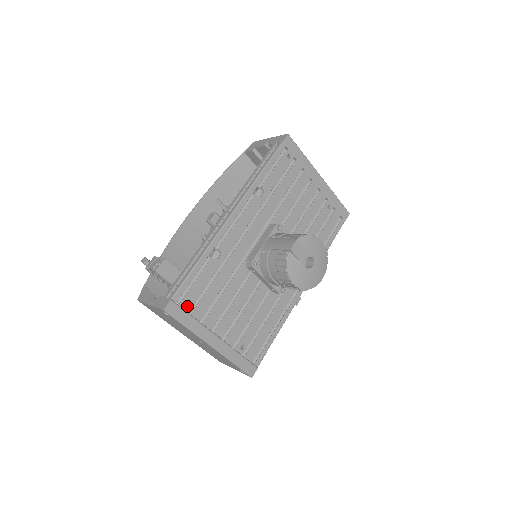
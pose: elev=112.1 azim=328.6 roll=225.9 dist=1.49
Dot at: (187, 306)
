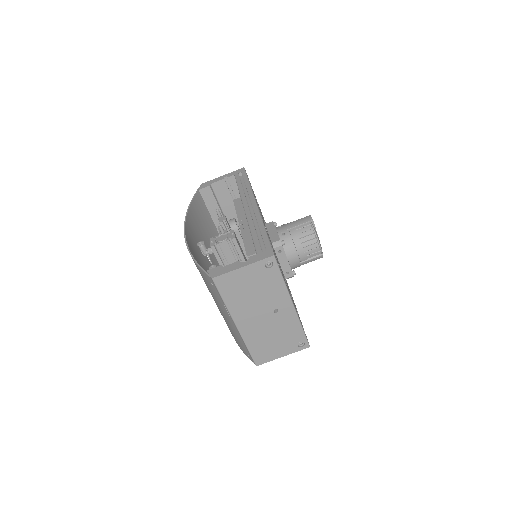
Dot at: occluded
